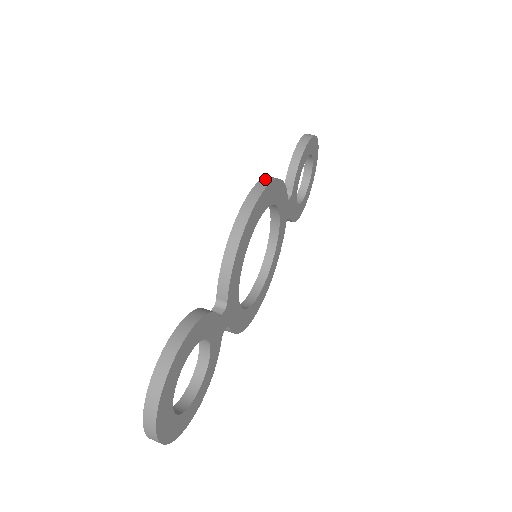
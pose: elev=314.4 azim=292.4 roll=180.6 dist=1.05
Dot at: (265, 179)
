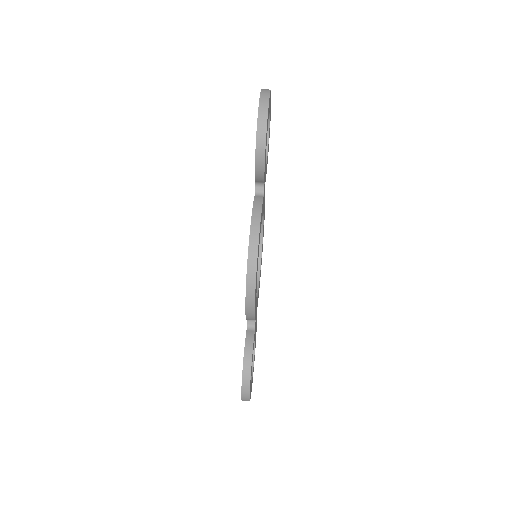
Dot at: (251, 250)
